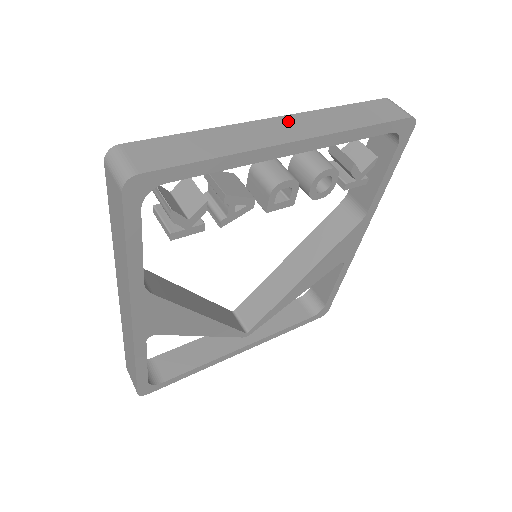
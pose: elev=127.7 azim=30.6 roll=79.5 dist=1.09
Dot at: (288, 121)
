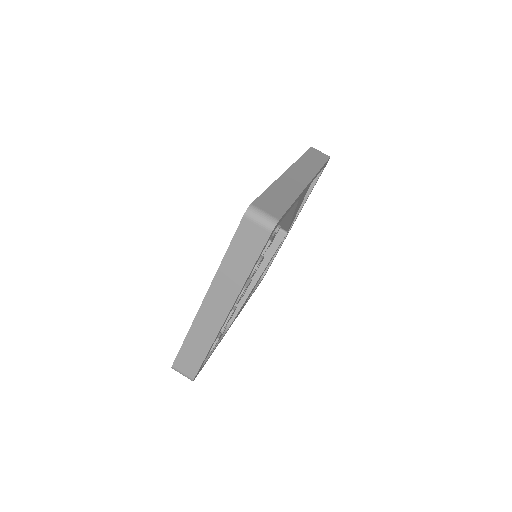
Dot at: (211, 299)
